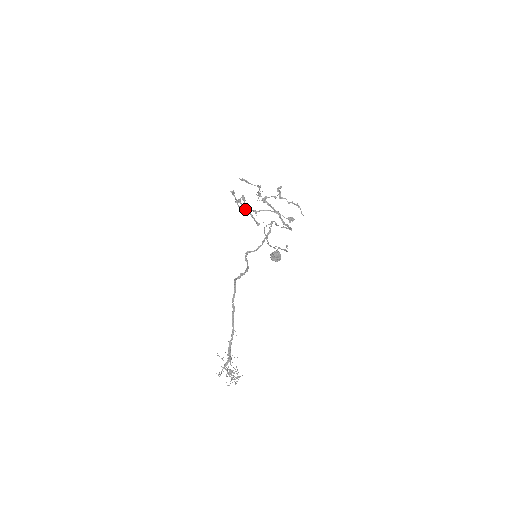
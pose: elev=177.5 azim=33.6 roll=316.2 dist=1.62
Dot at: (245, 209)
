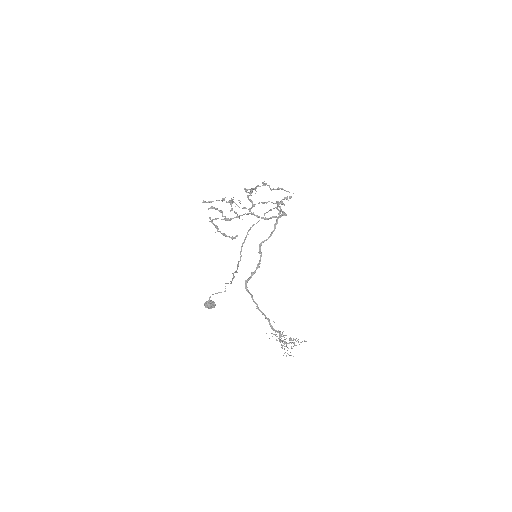
Dot at: (218, 228)
